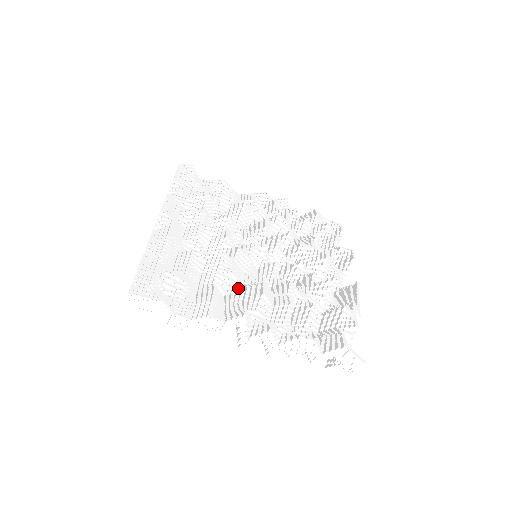
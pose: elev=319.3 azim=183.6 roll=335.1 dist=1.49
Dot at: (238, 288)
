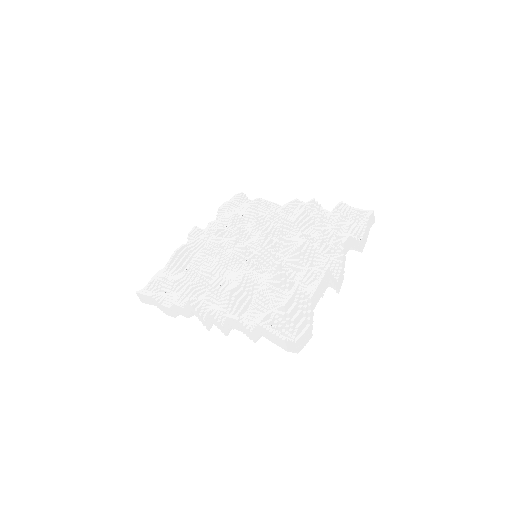
Dot at: occluded
